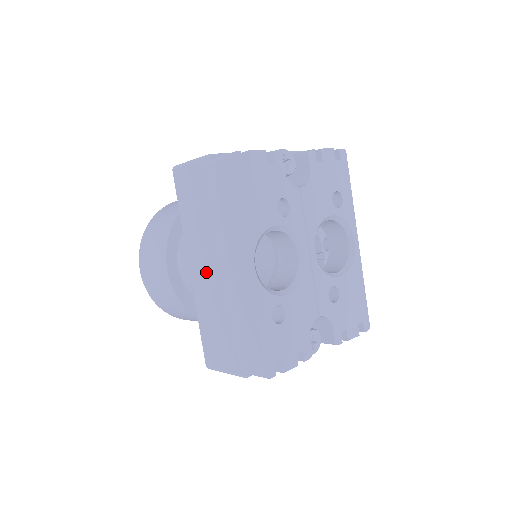
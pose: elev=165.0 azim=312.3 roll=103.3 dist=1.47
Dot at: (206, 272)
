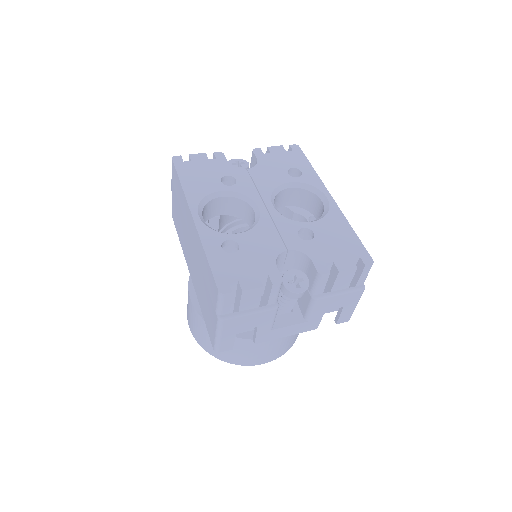
Dot at: (191, 260)
